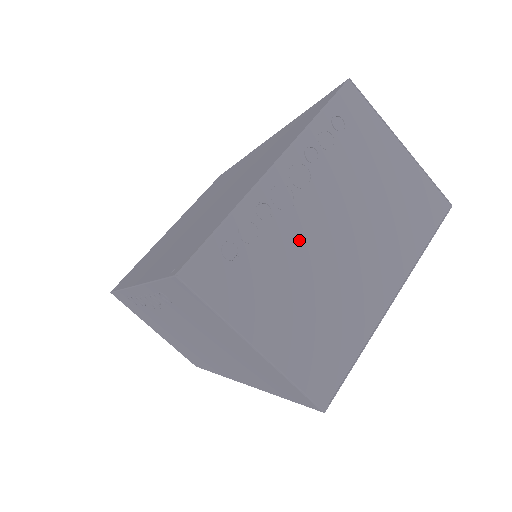
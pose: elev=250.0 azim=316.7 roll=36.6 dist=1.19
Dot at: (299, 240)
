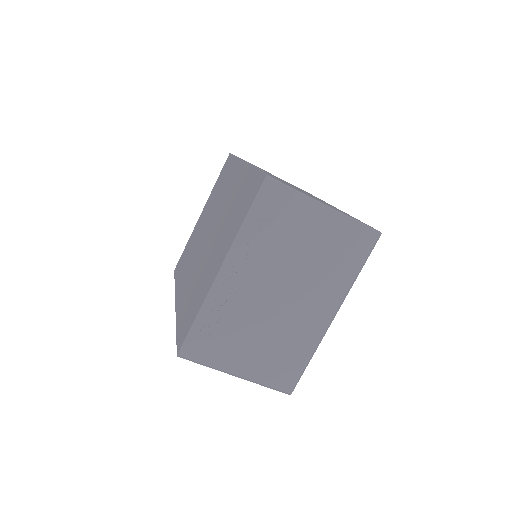
Dot at: (251, 309)
